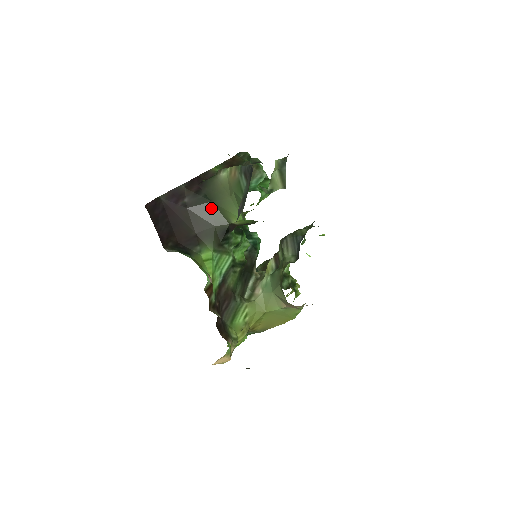
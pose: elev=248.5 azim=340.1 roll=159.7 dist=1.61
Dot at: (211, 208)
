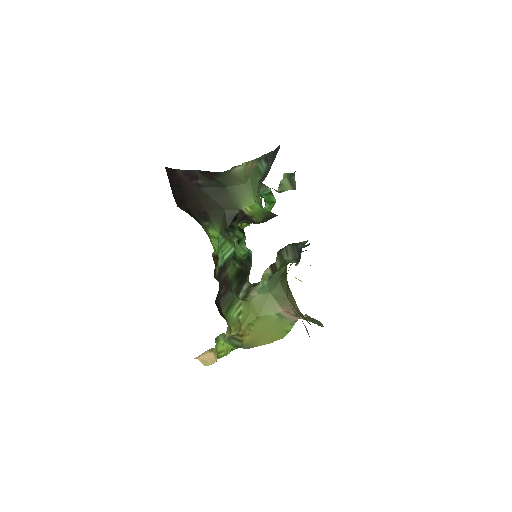
Dot at: (223, 192)
